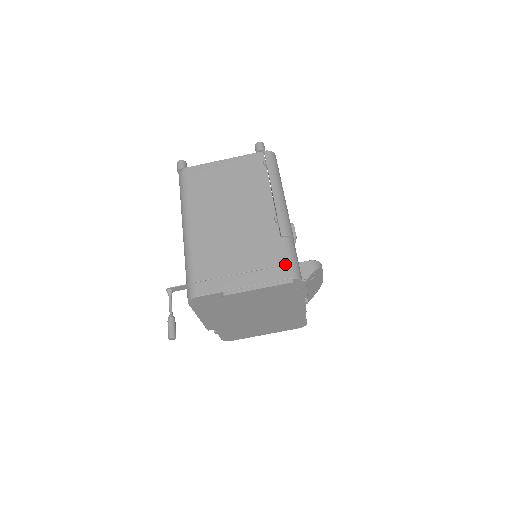
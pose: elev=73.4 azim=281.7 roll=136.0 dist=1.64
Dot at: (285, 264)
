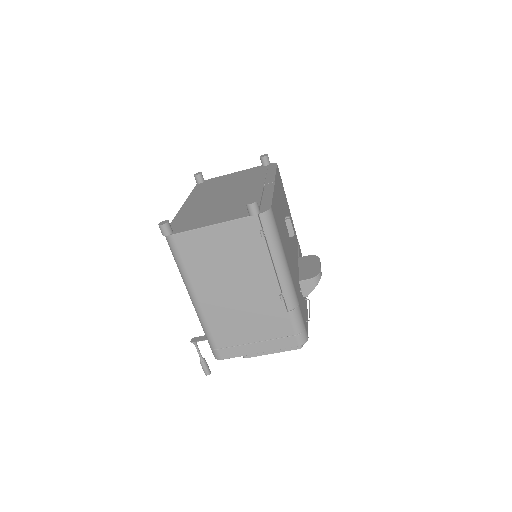
Dot at: (293, 335)
